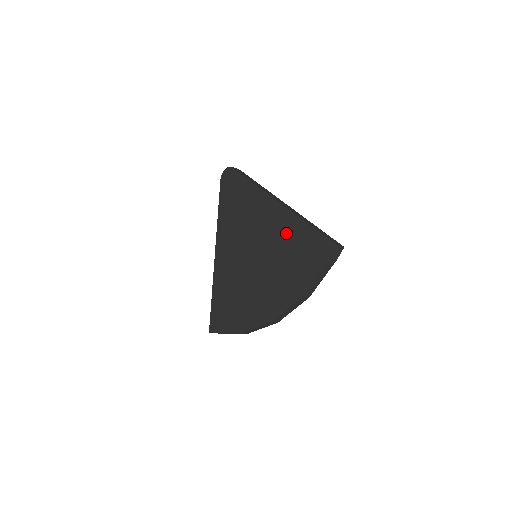
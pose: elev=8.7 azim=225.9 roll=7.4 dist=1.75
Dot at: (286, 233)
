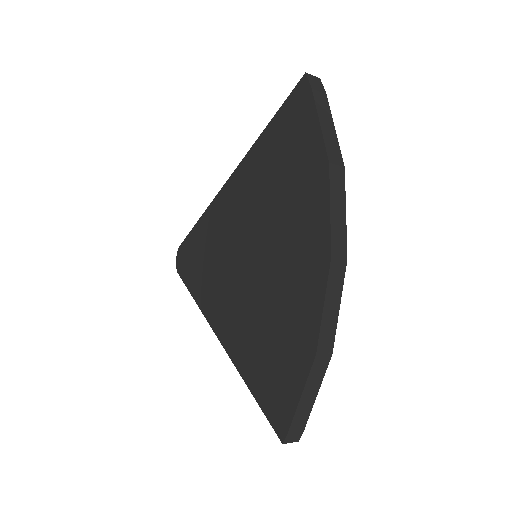
Dot at: (257, 172)
